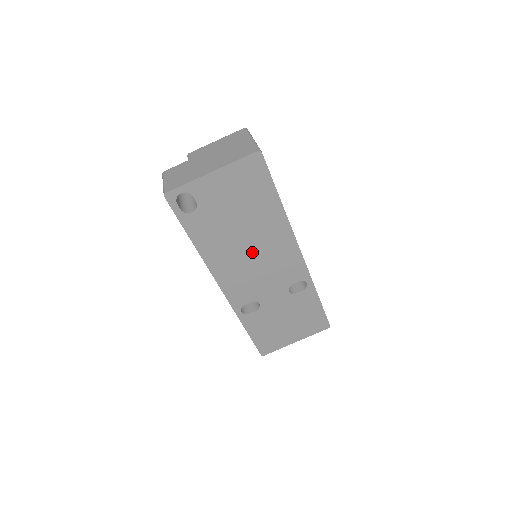
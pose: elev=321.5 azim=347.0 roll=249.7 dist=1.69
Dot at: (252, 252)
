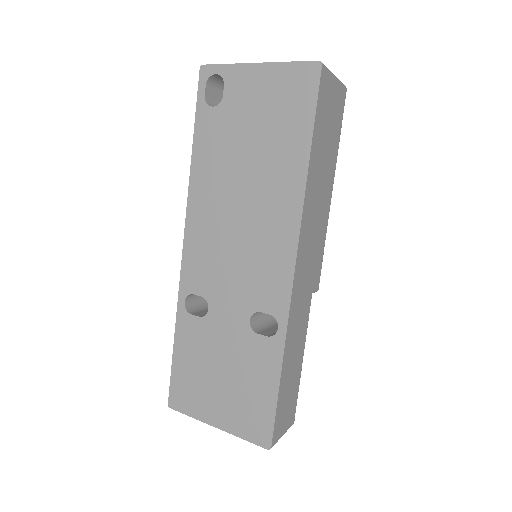
Dot at: (241, 213)
